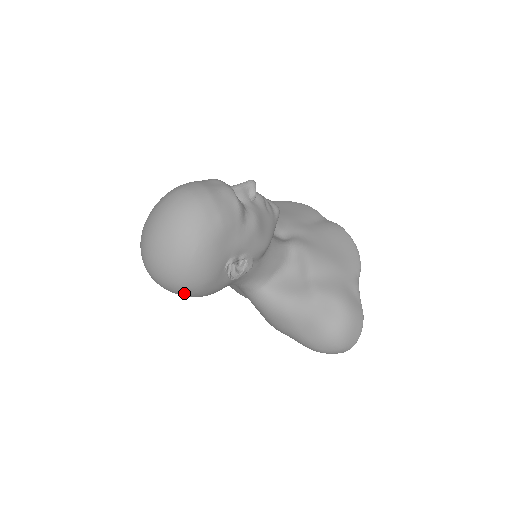
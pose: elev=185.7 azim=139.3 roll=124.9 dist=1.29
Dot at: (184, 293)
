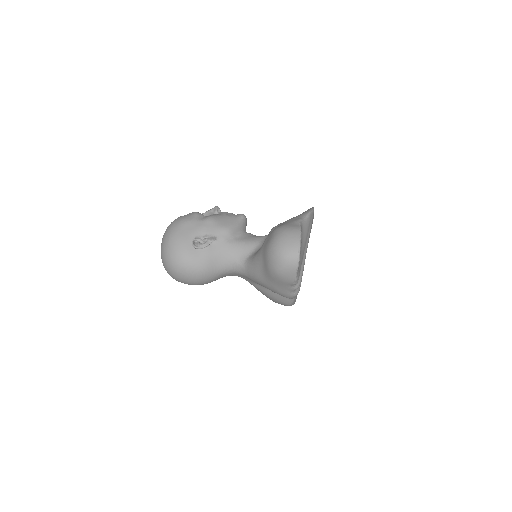
Dot at: (179, 271)
